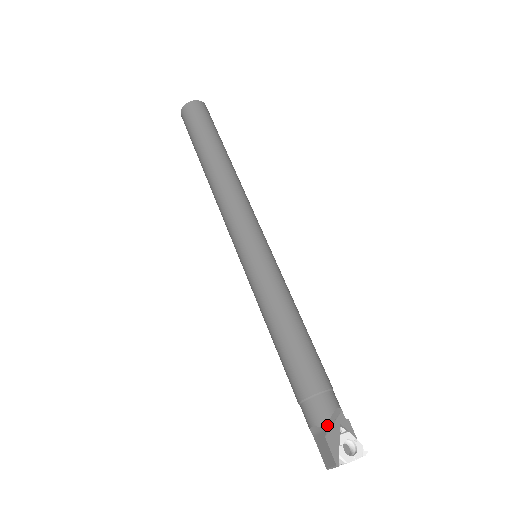
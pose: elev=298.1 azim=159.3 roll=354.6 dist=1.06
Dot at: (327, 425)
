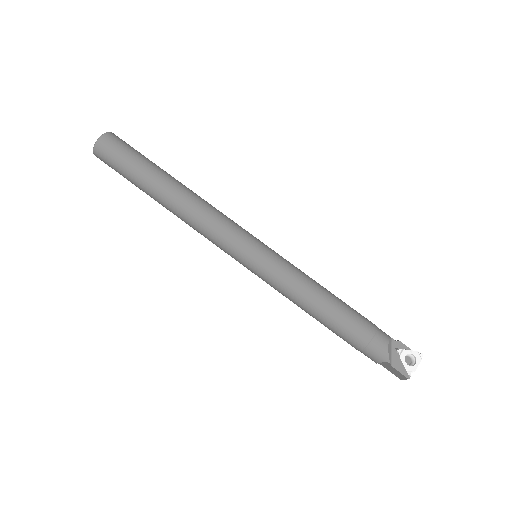
Dot at: (389, 359)
